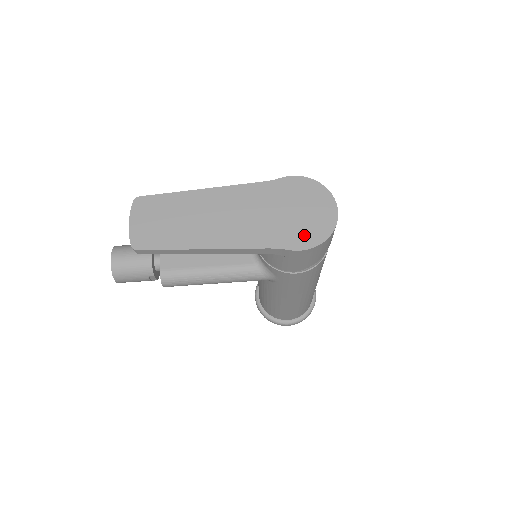
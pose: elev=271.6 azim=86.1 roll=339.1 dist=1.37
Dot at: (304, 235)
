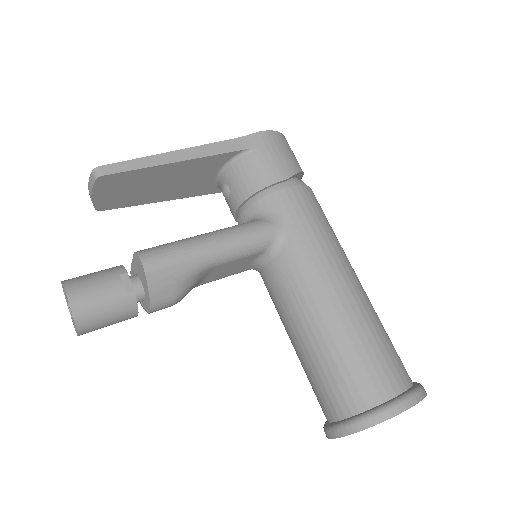
Dot at: occluded
